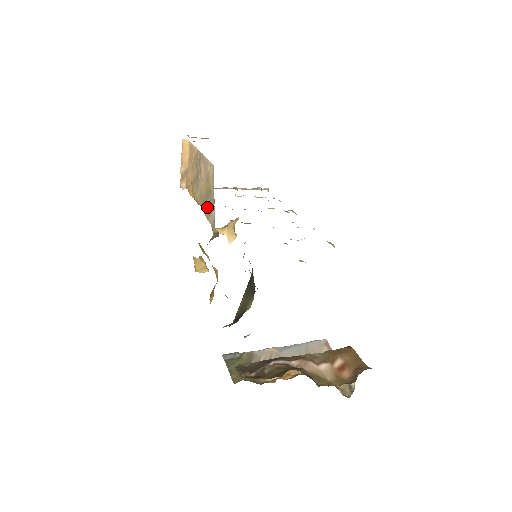
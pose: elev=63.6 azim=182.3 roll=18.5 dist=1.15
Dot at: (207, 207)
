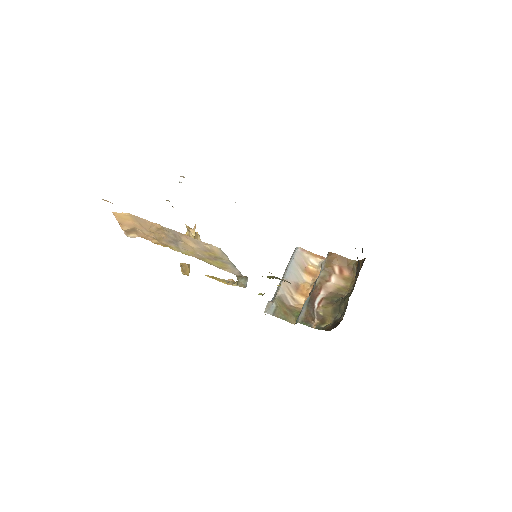
Dot at: (217, 264)
